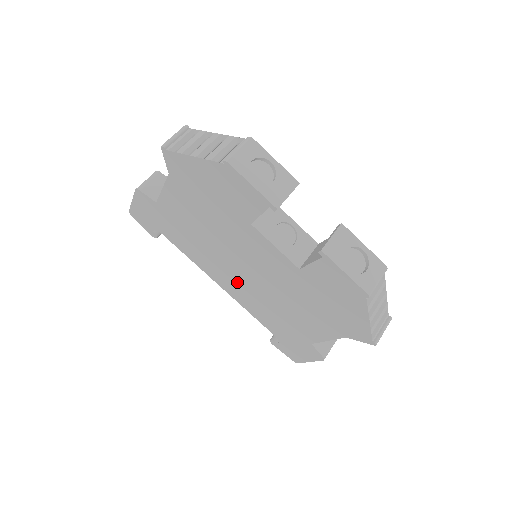
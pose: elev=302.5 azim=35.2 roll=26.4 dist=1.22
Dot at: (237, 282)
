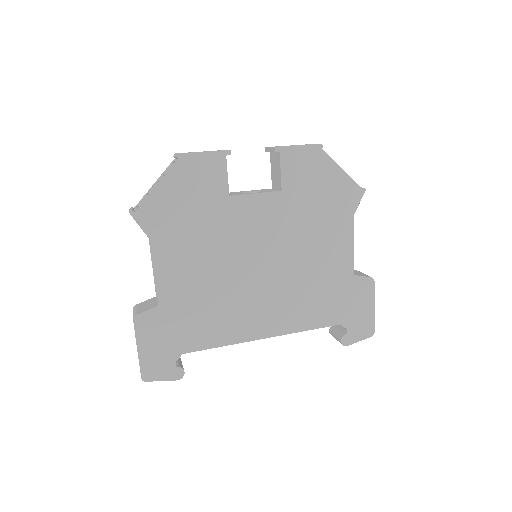
Dot at: (269, 299)
